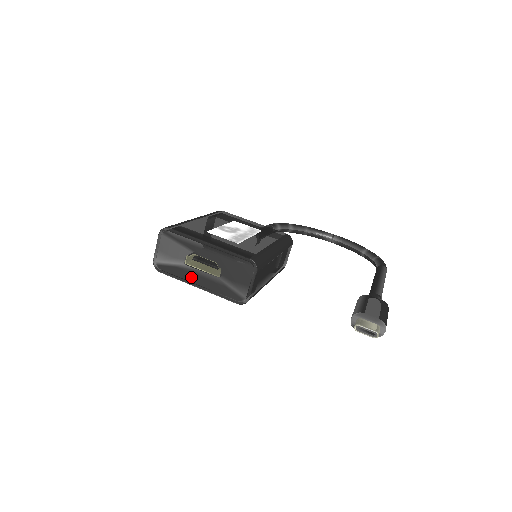
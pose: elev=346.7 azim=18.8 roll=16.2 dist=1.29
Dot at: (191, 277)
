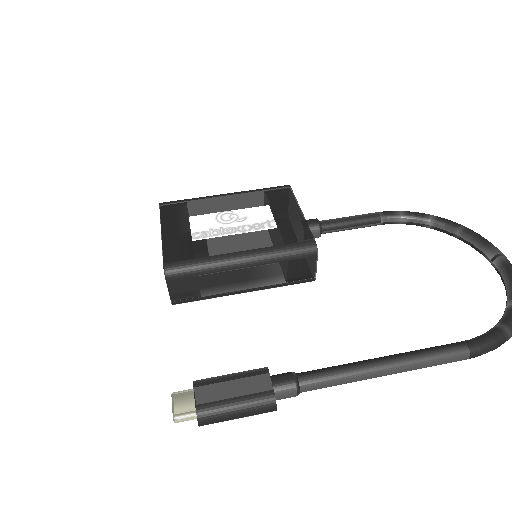
Dot at: occluded
